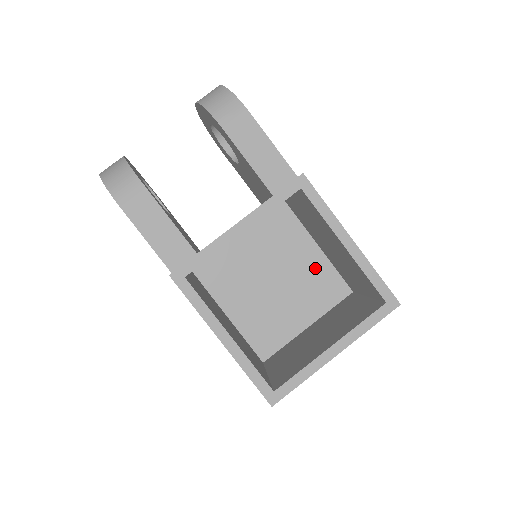
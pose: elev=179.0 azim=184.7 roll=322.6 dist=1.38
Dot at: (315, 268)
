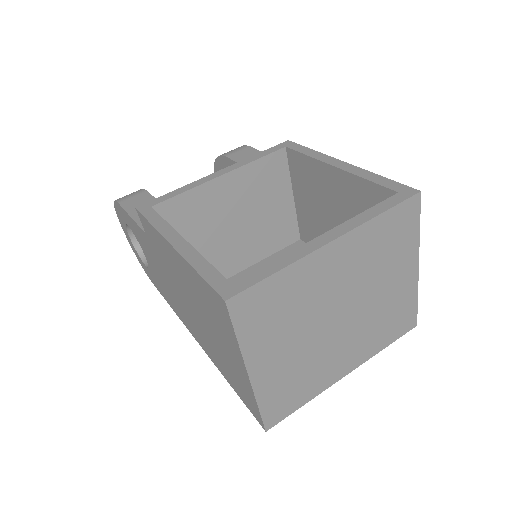
Dot at: occluded
